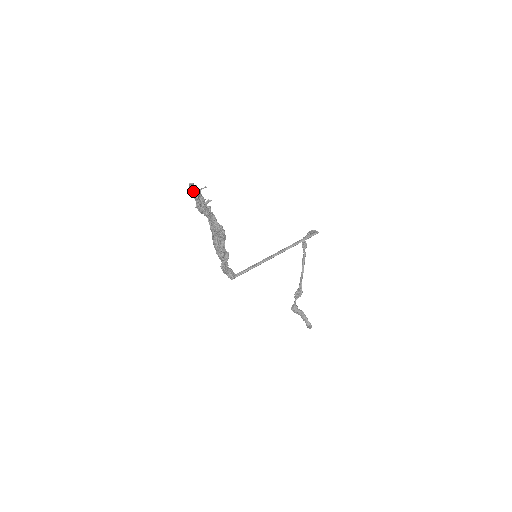
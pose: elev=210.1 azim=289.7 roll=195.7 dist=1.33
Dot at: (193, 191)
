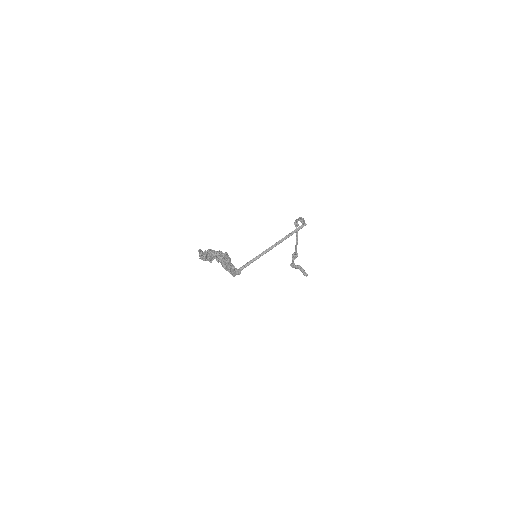
Dot at: (202, 257)
